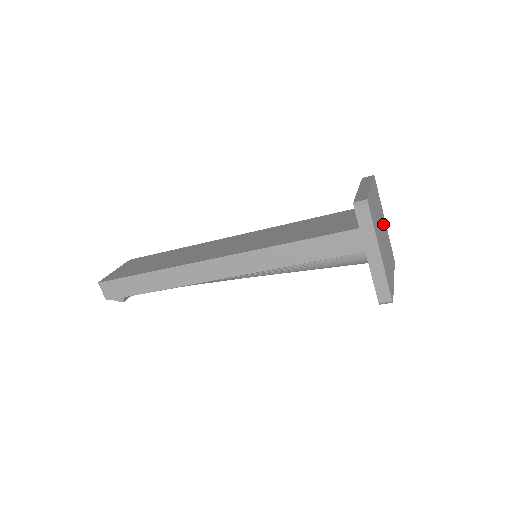
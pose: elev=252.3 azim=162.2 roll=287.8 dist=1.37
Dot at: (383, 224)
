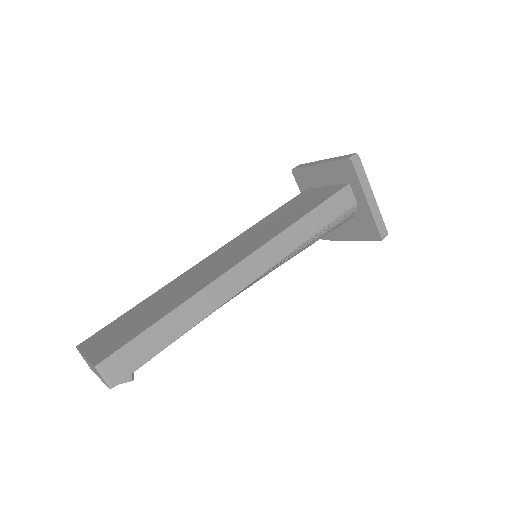
Dot at: occluded
